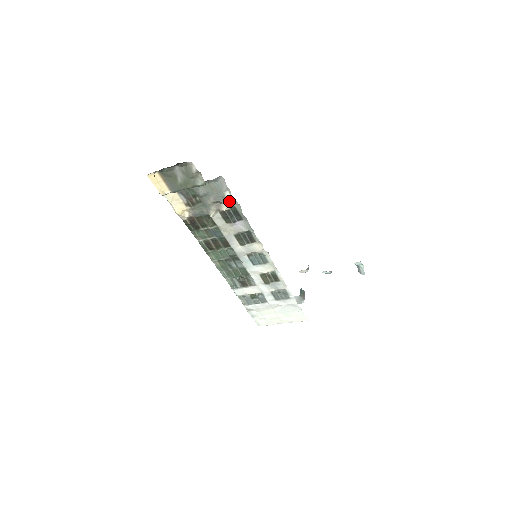
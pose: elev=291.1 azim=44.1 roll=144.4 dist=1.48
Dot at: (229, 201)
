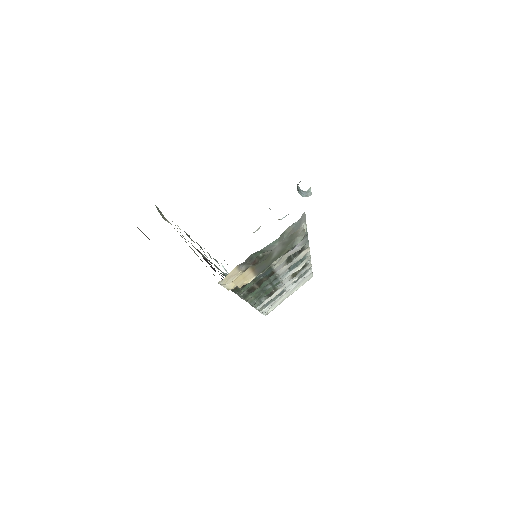
Dot at: occluded
